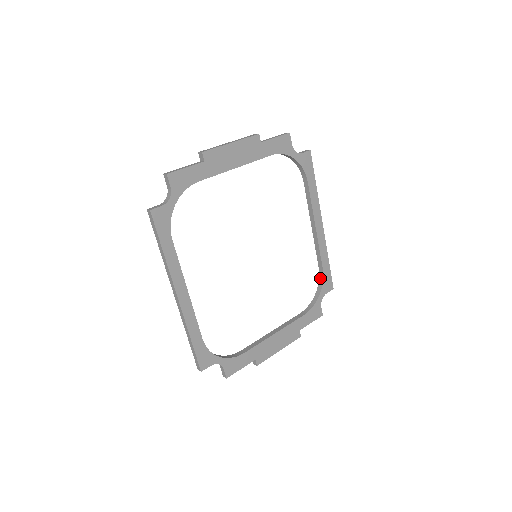
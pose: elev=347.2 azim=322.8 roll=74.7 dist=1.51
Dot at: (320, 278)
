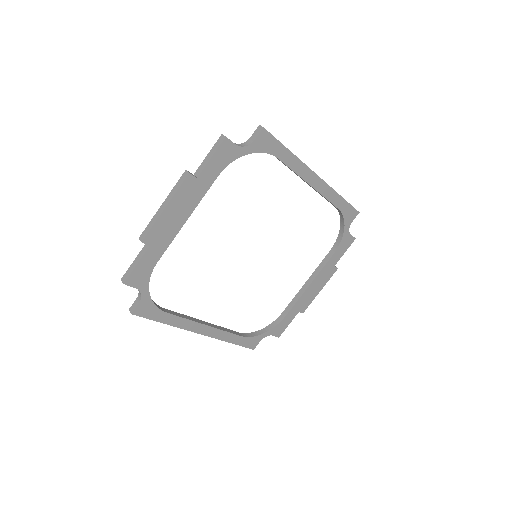
Dot at: (339, 213)
